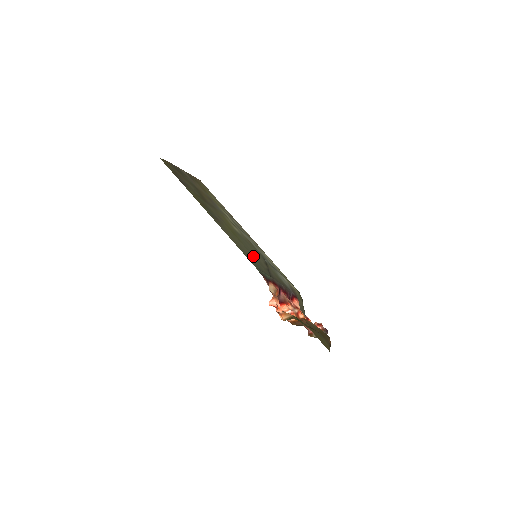
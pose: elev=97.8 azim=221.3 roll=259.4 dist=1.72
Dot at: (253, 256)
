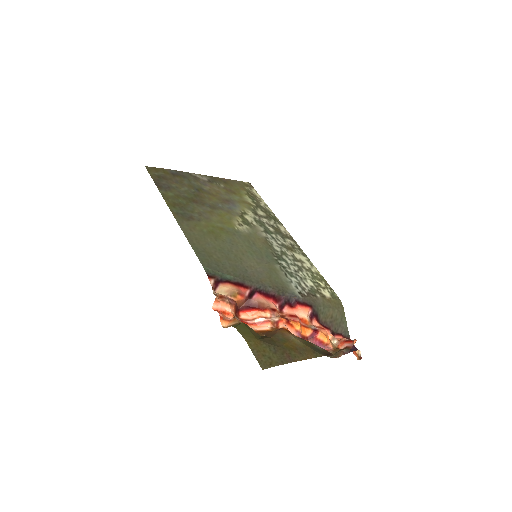
Dot at: (225, 255)
